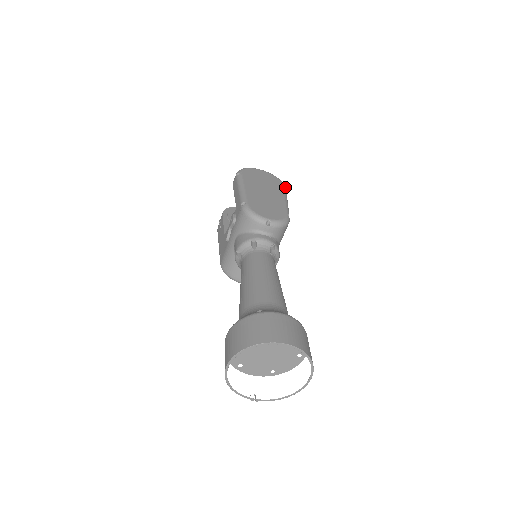
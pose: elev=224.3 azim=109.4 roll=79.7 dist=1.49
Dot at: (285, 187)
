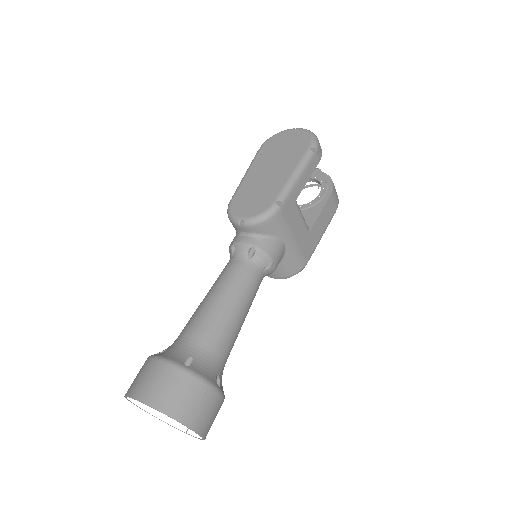
Dot at: (314, 147)
